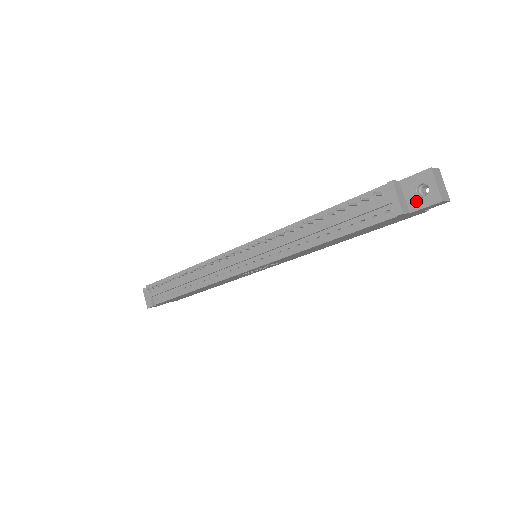
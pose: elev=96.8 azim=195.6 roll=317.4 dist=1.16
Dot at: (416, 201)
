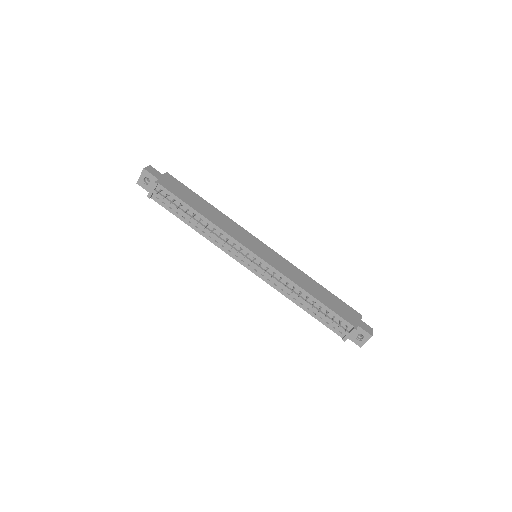
Dot at: (353, 337)
